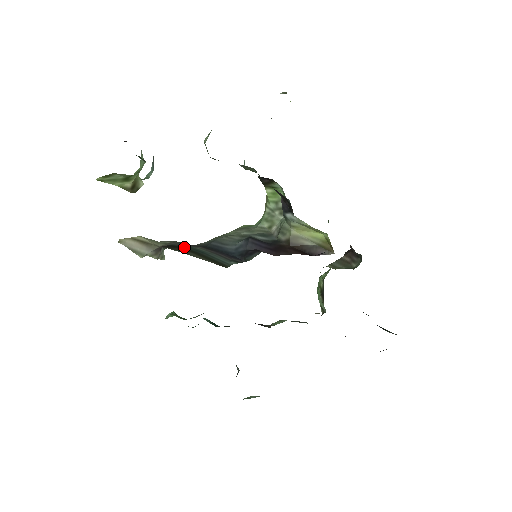
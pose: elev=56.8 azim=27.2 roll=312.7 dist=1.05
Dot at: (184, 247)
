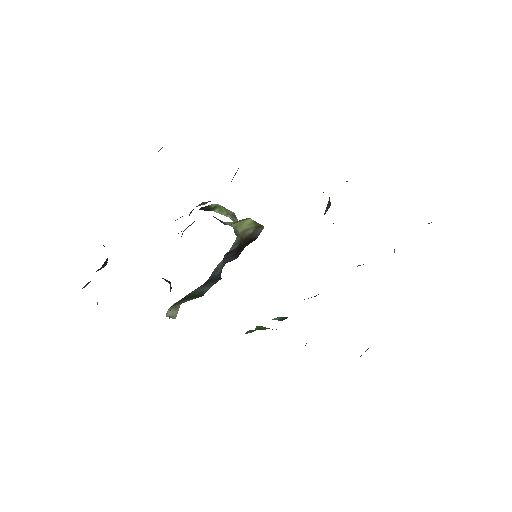
Dot at: (183, 298)
